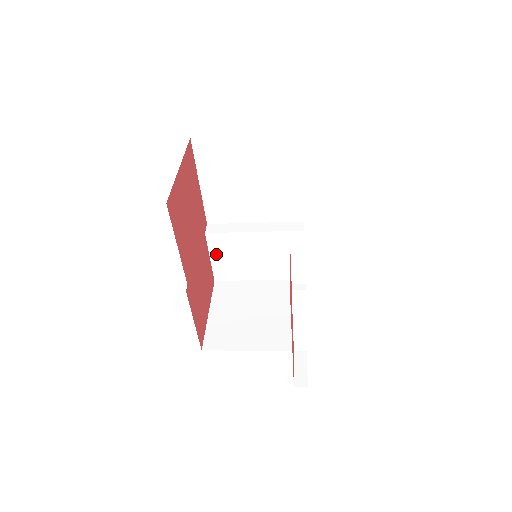
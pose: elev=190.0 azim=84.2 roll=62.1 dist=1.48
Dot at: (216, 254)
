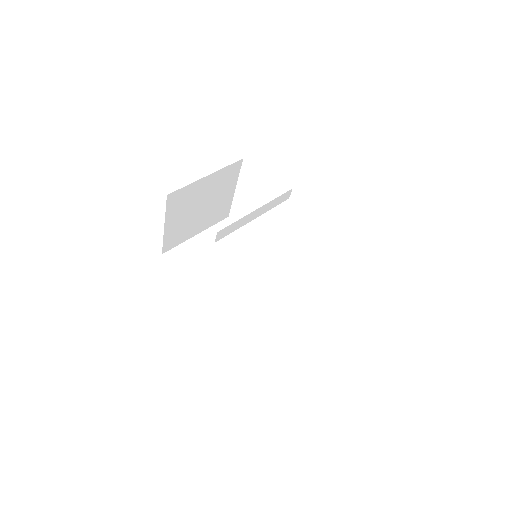
Dot at: occluded
